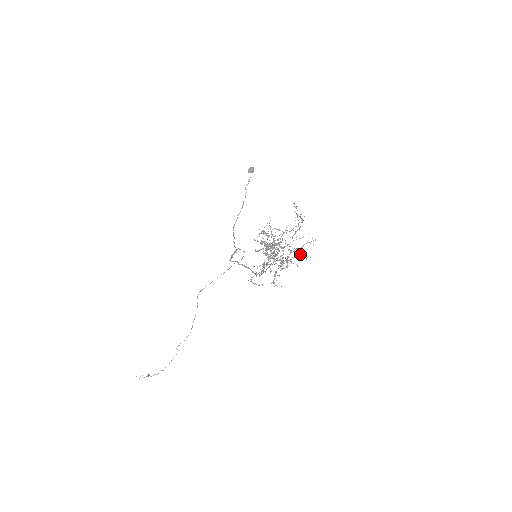
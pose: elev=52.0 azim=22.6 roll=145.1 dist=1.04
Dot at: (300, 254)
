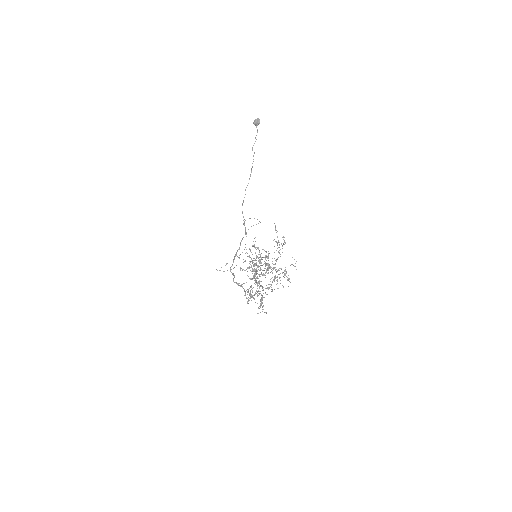
Dot at: (285, 275)
